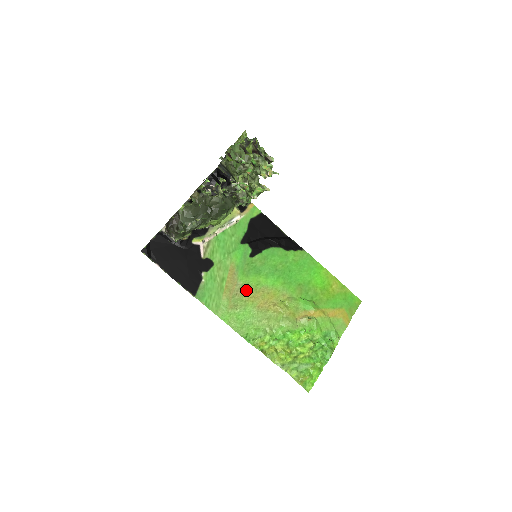
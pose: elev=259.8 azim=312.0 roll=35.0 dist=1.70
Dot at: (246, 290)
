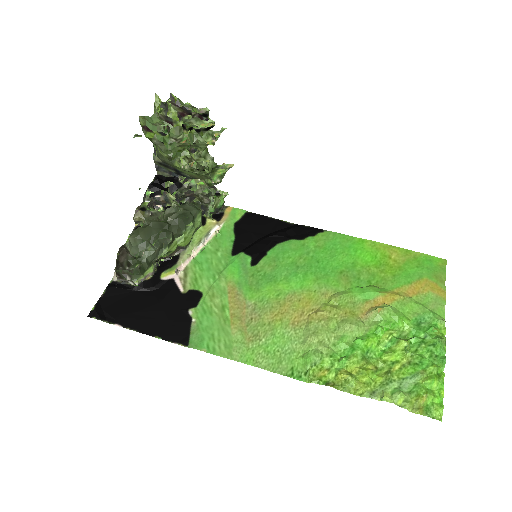
Dot at: (264, 308)
